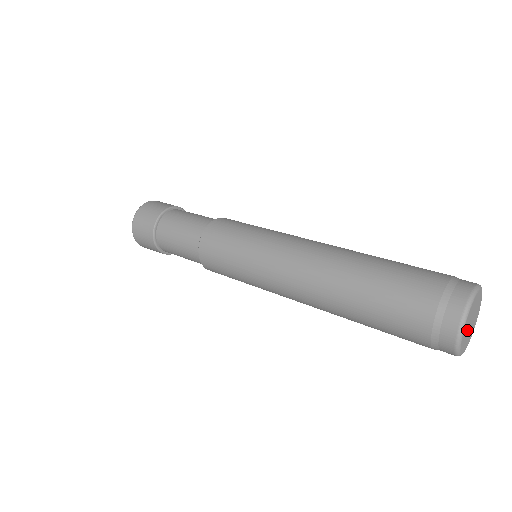
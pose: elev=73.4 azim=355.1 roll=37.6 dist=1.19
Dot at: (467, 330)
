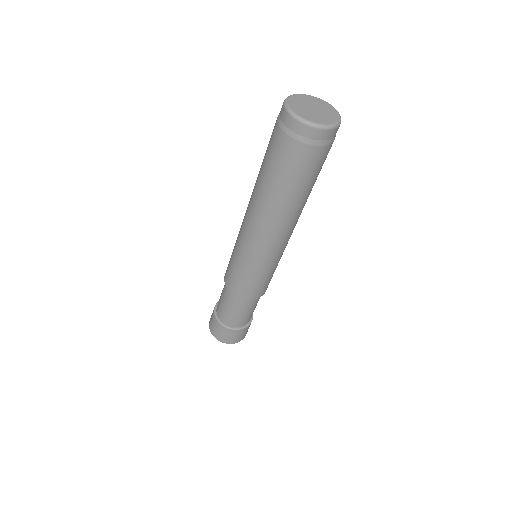
Dot at: (305, 110)
